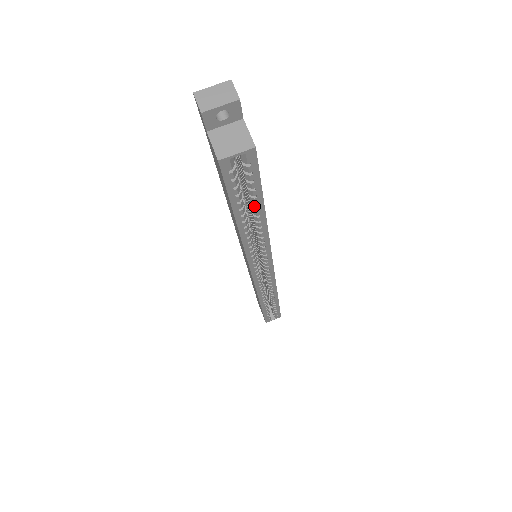
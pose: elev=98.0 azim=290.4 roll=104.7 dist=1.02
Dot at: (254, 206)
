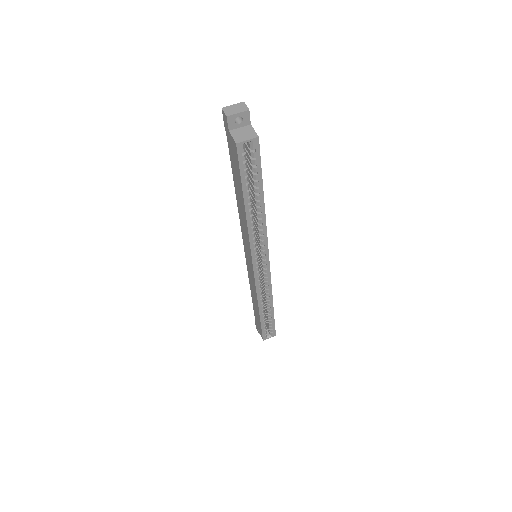
Dot at: (256, 190)
